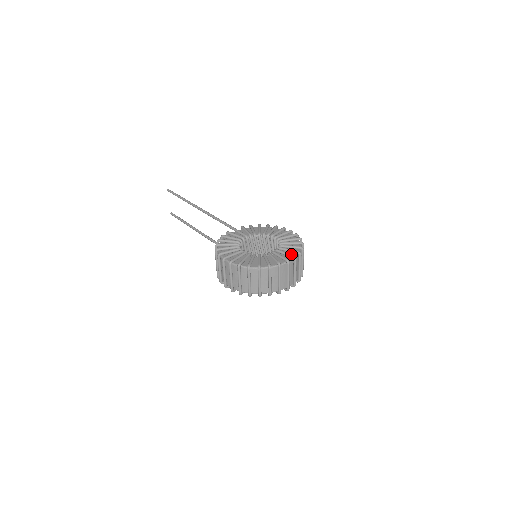
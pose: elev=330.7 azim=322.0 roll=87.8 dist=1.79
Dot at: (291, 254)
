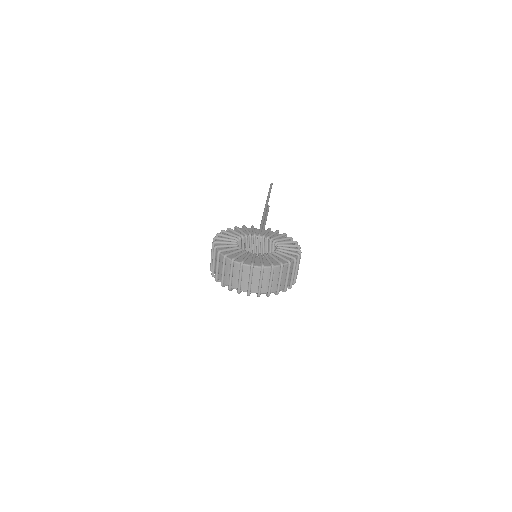
Dot at: (262, 262)
